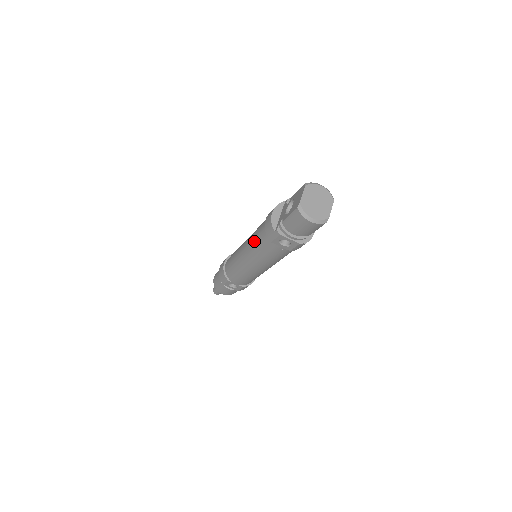
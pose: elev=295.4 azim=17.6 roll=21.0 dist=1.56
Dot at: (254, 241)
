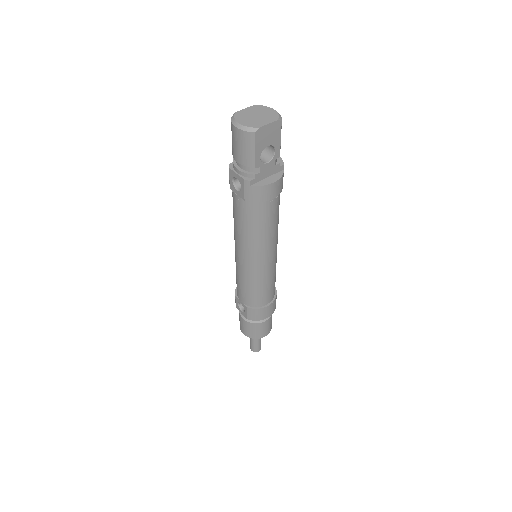
Dot at: occluded
